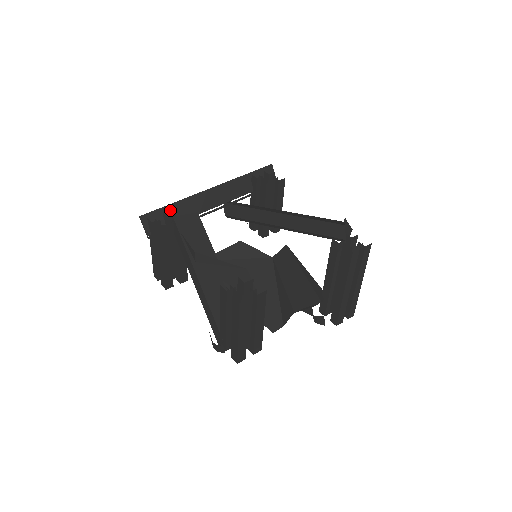
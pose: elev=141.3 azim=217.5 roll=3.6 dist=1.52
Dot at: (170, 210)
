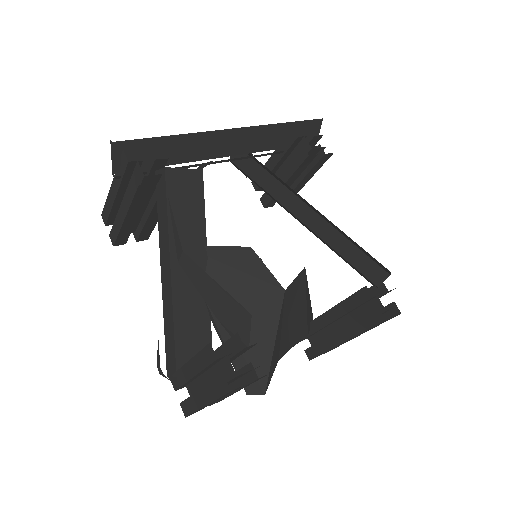
Dot at: (161, 144)
